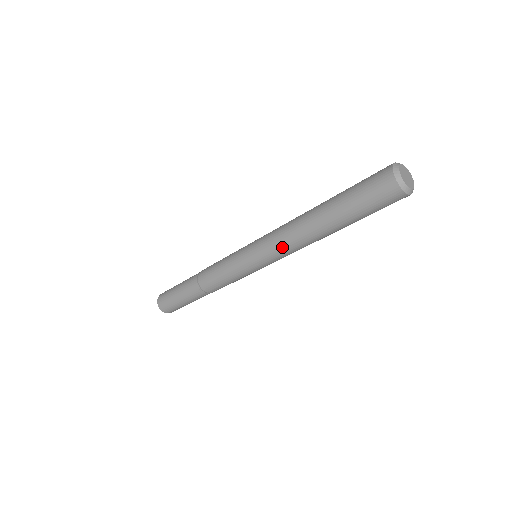
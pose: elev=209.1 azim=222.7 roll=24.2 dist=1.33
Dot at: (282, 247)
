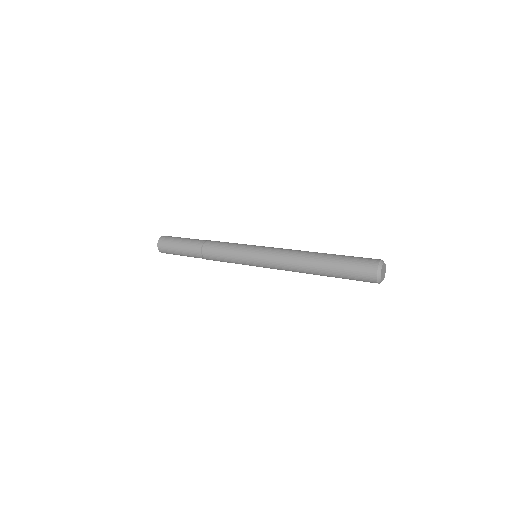
Dot at: (281, 266)
